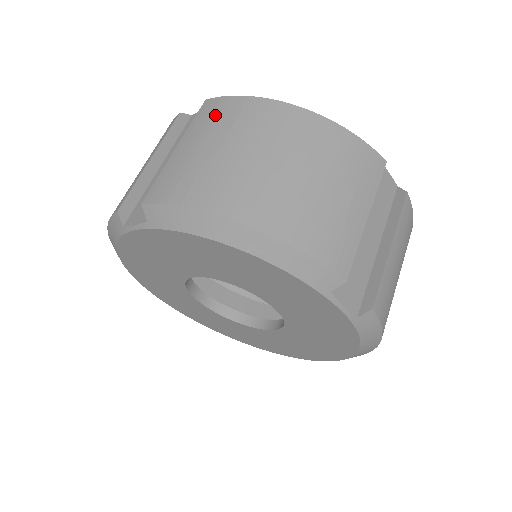
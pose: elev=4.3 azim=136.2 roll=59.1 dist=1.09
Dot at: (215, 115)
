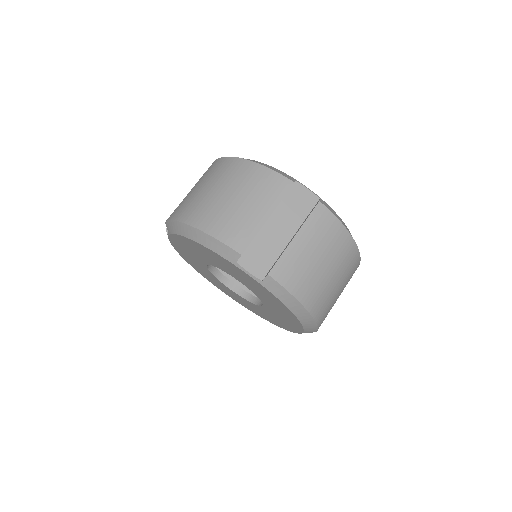
Dot at: (207, 171)
